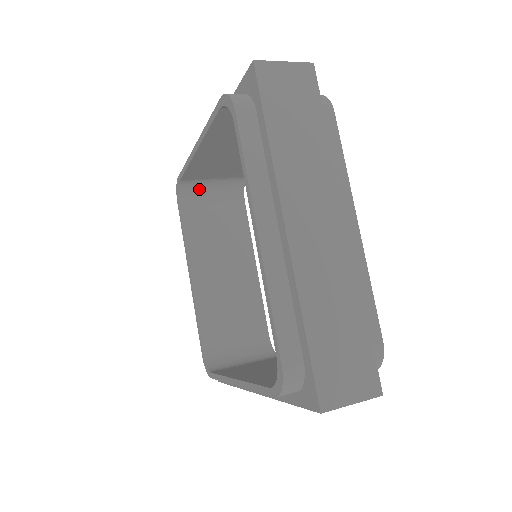
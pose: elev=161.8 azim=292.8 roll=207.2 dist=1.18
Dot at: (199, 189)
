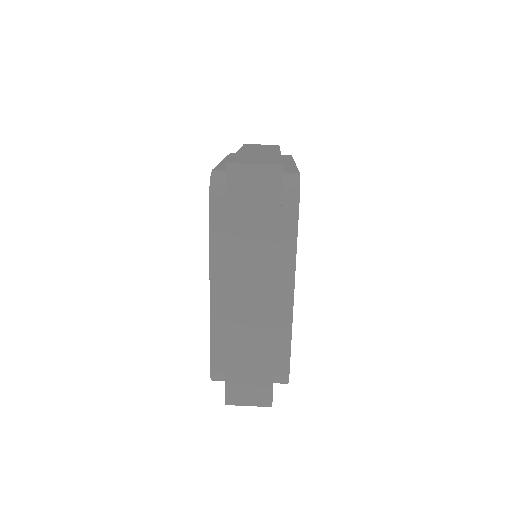
Dot at: occluded
